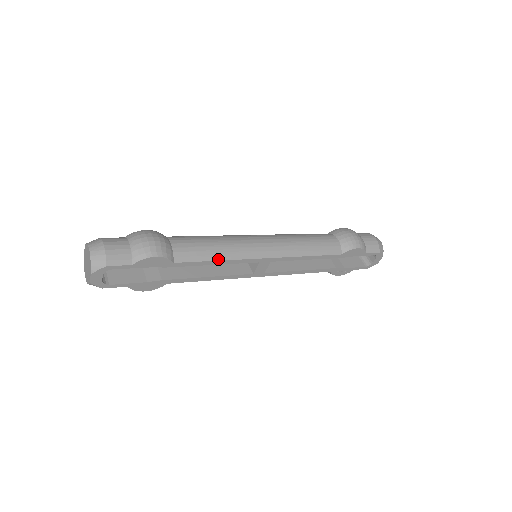
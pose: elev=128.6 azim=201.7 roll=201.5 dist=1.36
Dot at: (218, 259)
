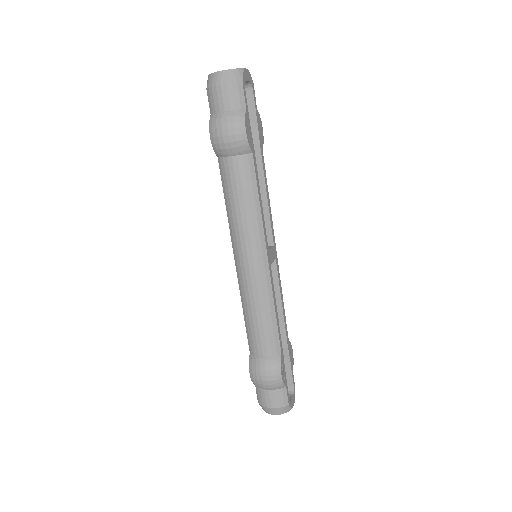
Dot at: (268, 197)
